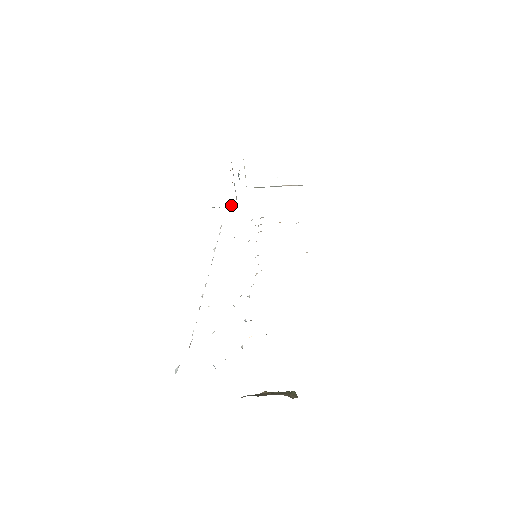
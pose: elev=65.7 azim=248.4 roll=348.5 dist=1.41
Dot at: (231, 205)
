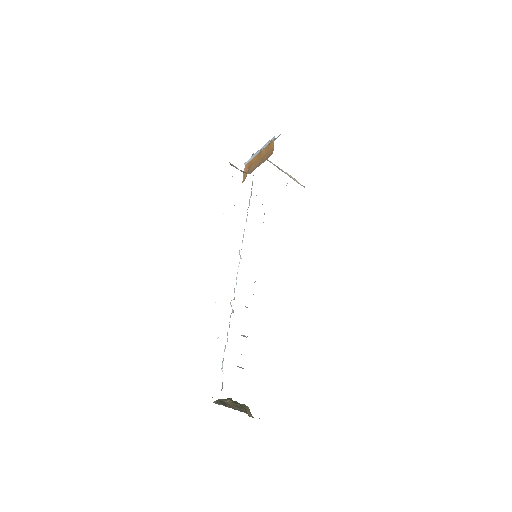
Dot at: (246, 173)
